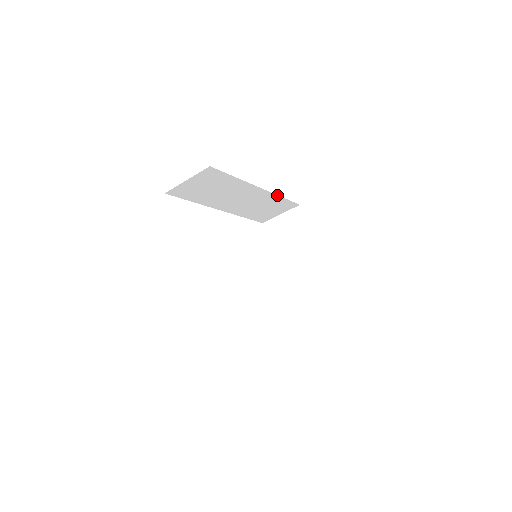
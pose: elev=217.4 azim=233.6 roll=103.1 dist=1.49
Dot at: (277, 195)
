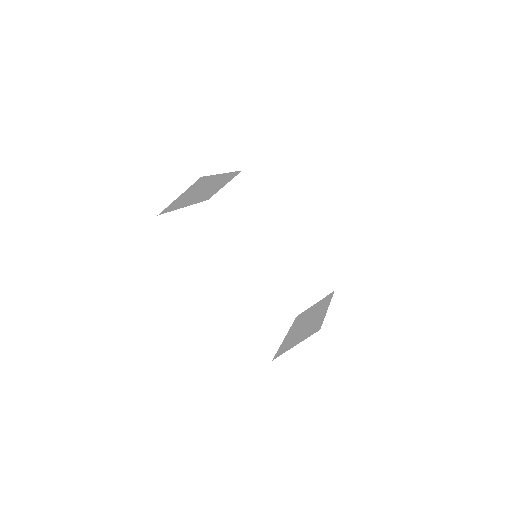
Dot at: (306, 254)
